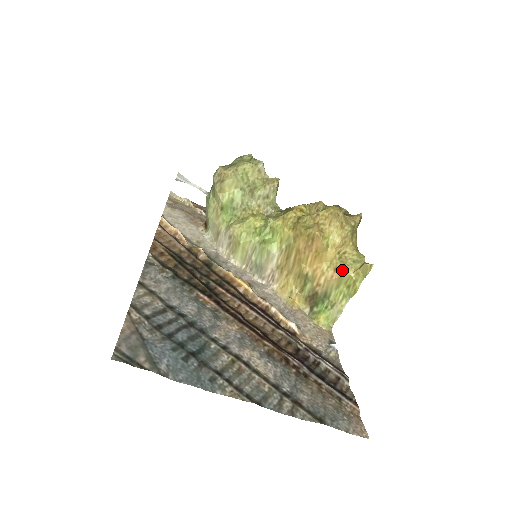
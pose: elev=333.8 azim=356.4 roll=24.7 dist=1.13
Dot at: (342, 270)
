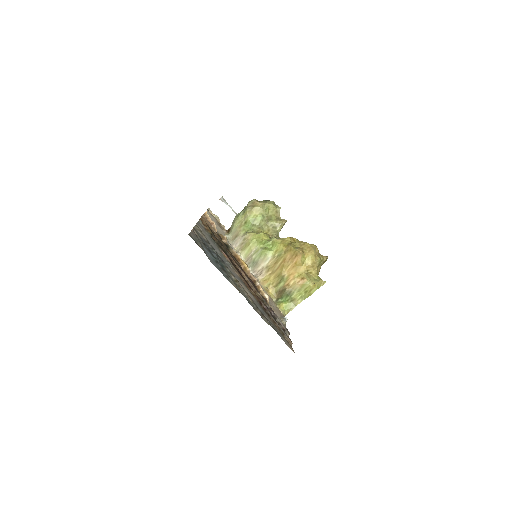
Dot at: (306, 280)
